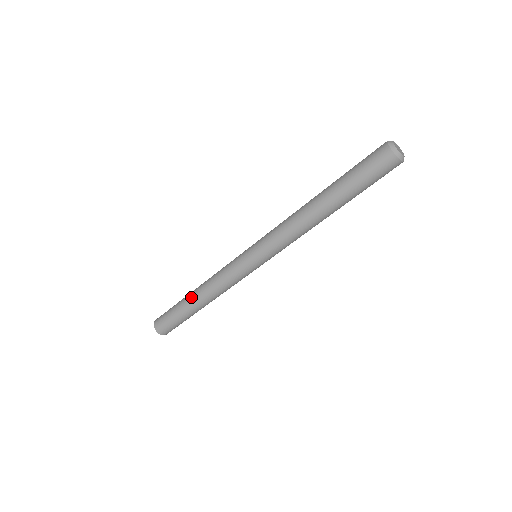
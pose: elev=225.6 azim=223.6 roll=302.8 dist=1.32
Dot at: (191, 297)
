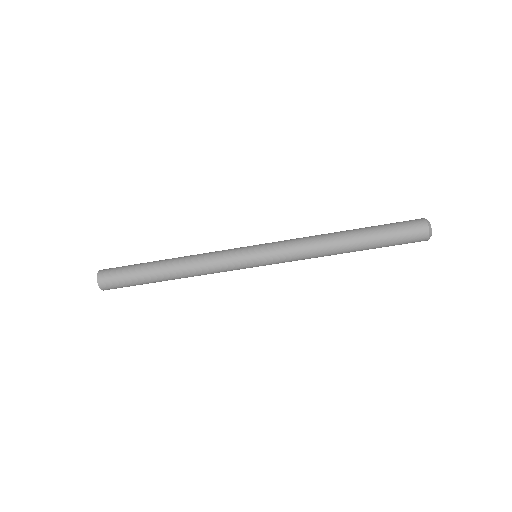
Dot at: (165, 275)
